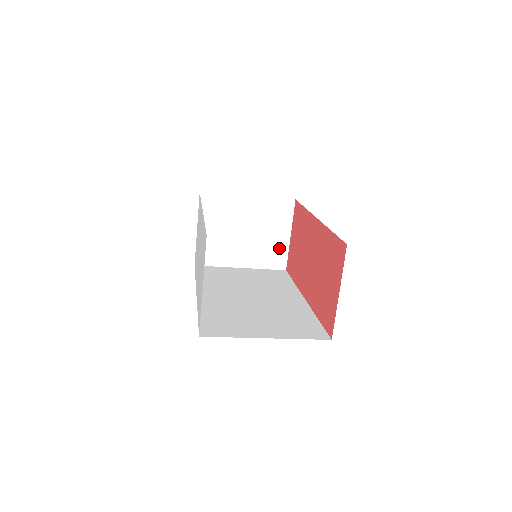
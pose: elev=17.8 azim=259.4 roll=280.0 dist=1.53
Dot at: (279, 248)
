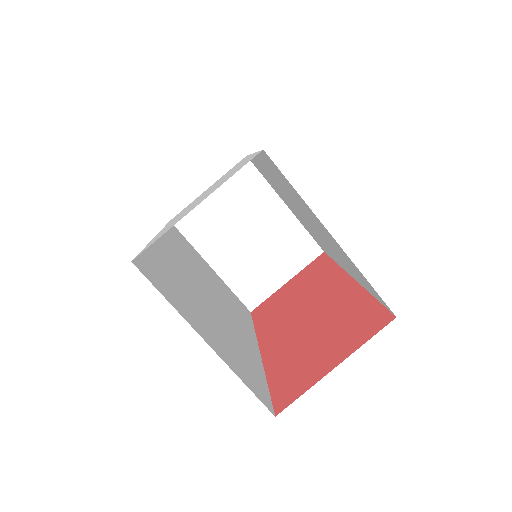
Dot at: (265, 283)
